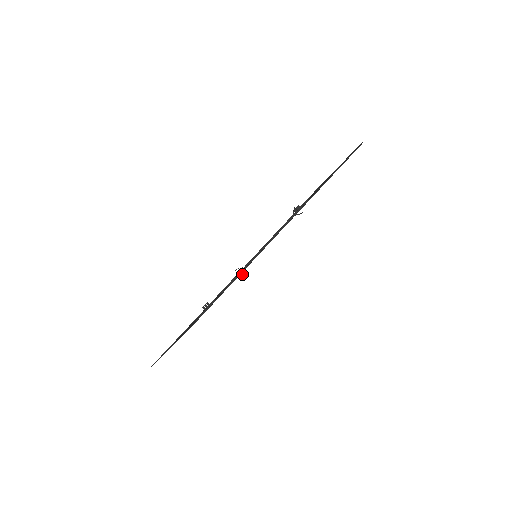
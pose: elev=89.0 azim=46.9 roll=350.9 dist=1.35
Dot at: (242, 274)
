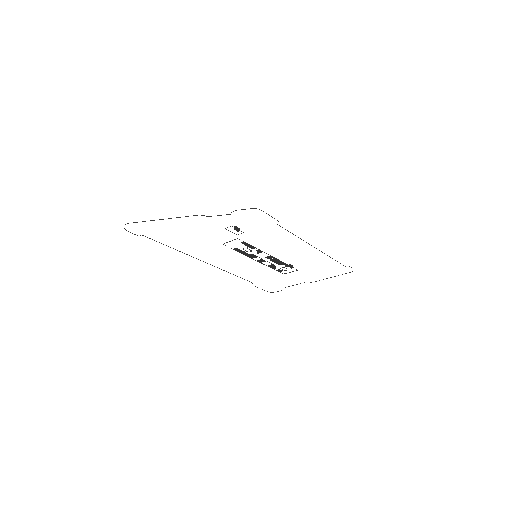
Dot at: occluded
